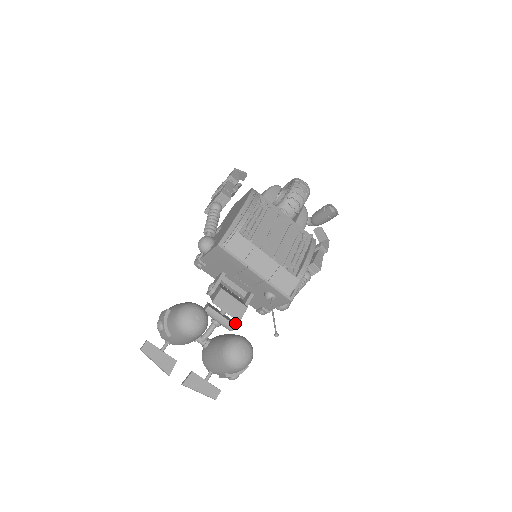
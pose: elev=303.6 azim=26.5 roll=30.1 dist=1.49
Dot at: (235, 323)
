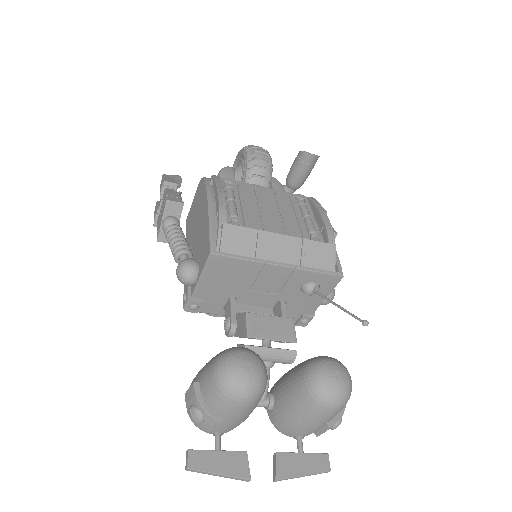
Dot at: occluded
